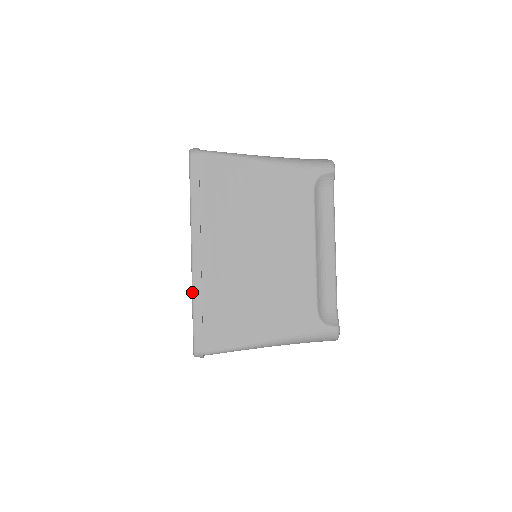
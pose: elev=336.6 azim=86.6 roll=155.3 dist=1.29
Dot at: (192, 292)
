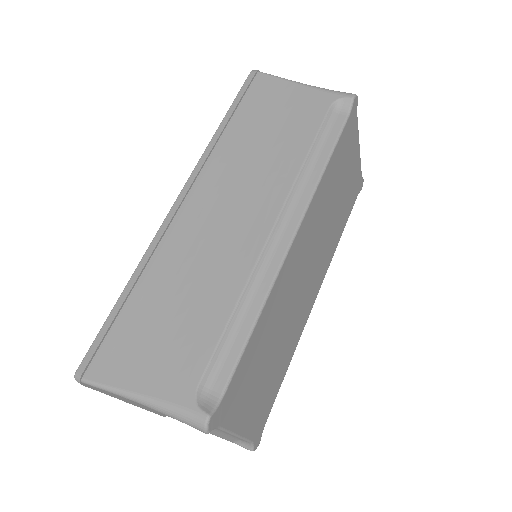
Dot at: occluded
